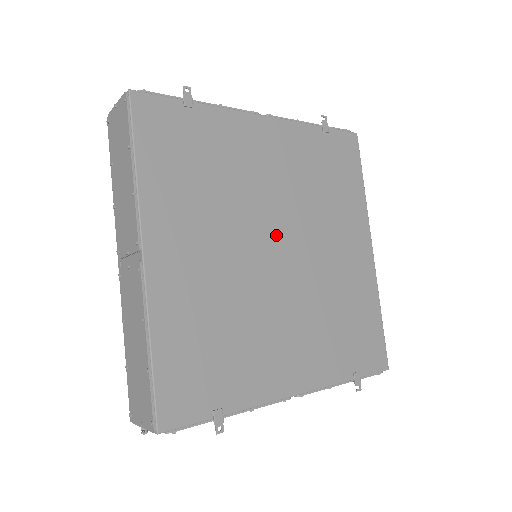
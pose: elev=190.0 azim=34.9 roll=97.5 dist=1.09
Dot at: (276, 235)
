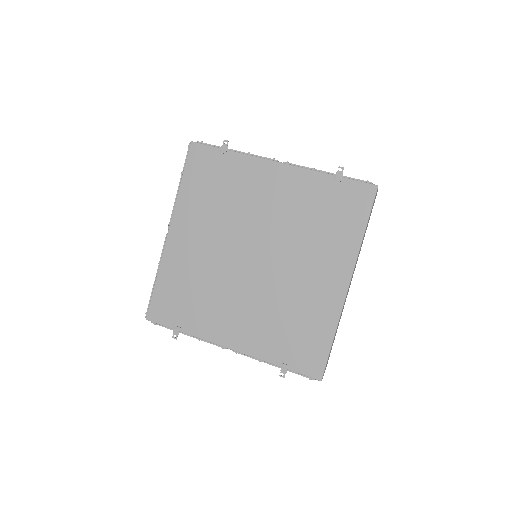
Dot at: (256, 246)
